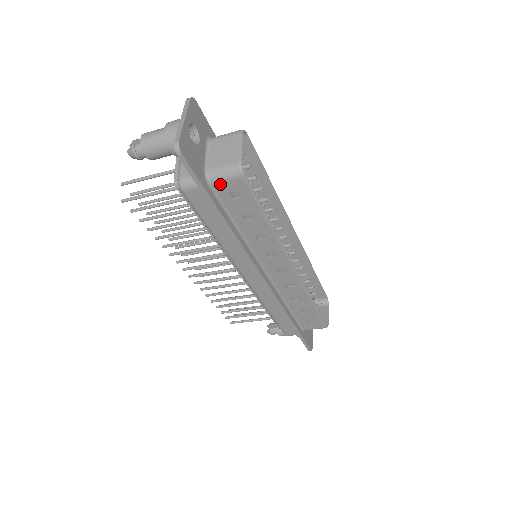
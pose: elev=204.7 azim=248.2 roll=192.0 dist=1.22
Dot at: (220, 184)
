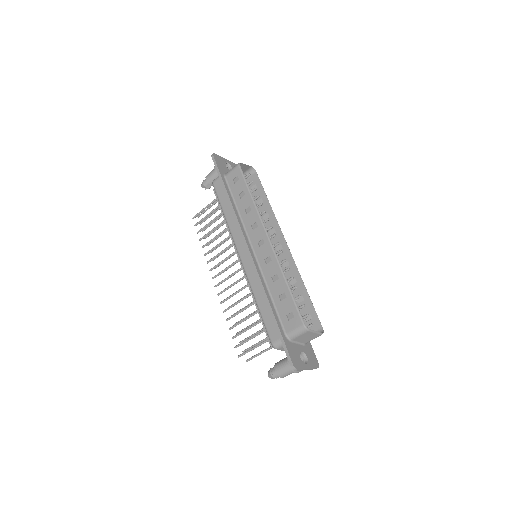
Dot at: (229, 175)
